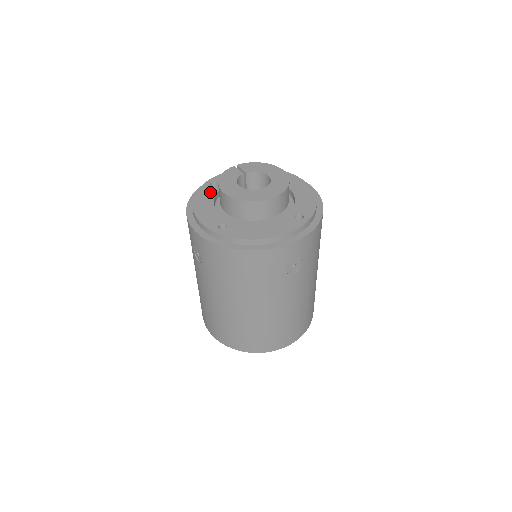
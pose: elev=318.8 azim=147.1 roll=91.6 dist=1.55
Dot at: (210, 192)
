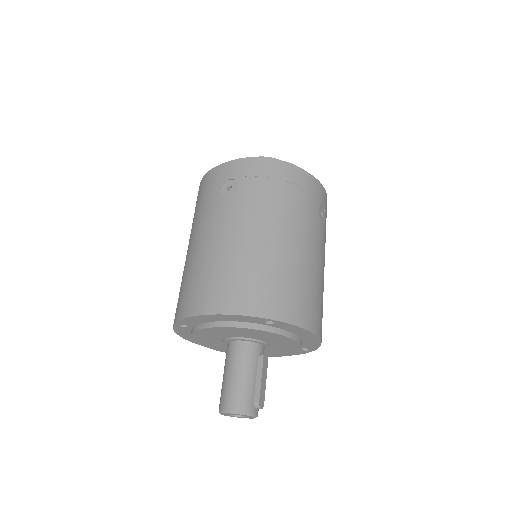
Dot at: occluded
